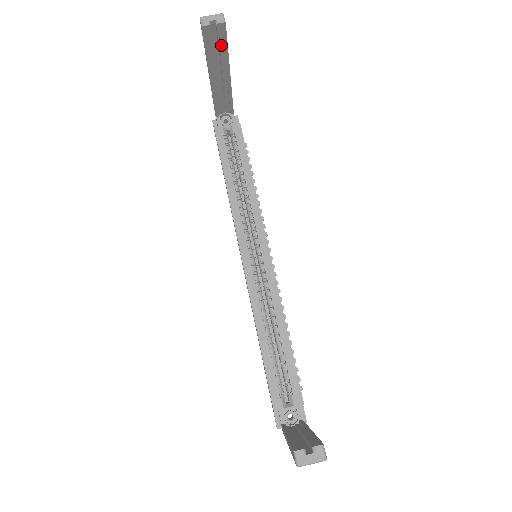
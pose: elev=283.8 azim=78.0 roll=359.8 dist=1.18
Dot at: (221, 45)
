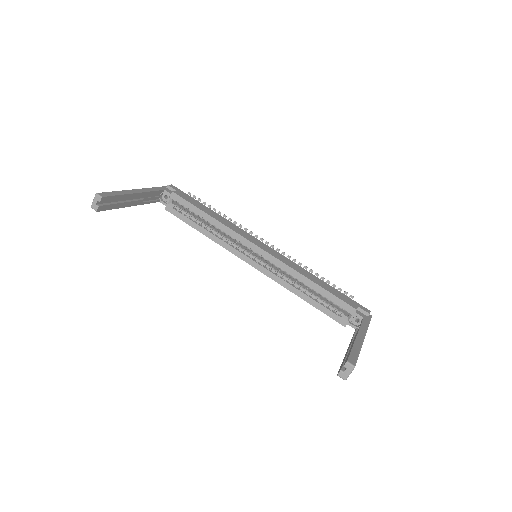
Dot at: (114, 199)
